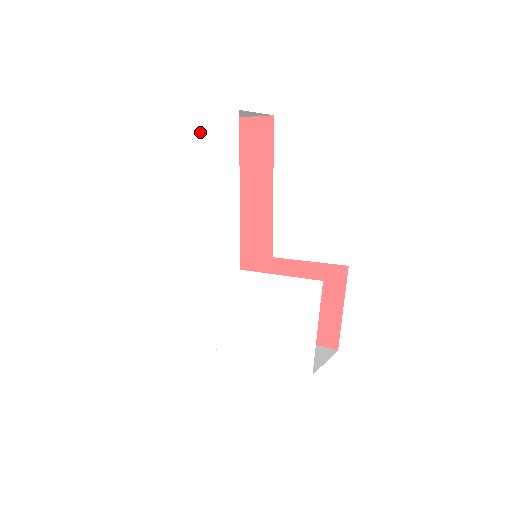
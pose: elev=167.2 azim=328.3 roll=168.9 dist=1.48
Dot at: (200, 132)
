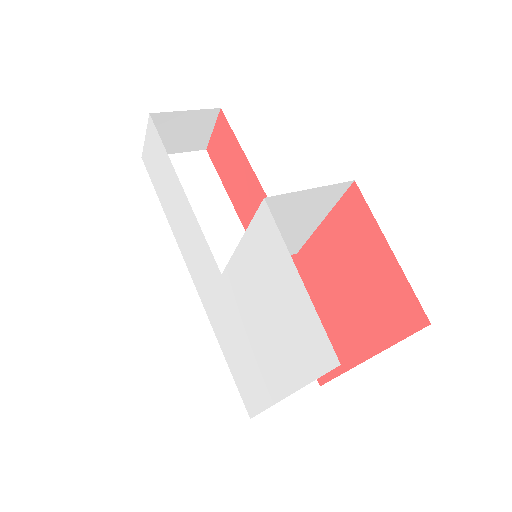
Dot at: (149, 168)
